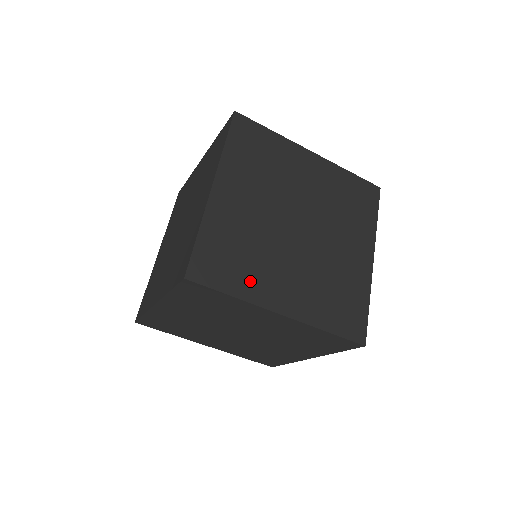
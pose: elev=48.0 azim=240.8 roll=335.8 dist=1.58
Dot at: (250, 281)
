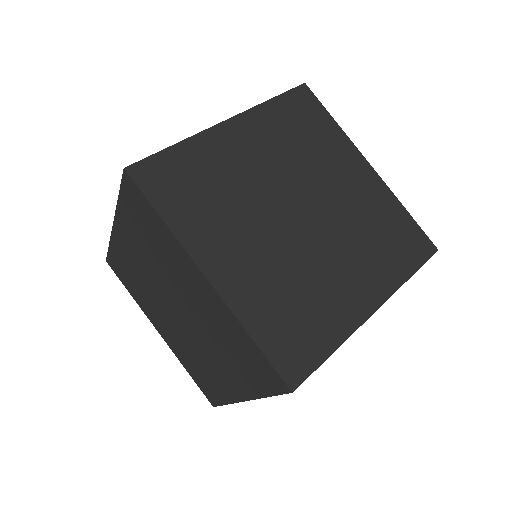
Dot at: (196, 221)
